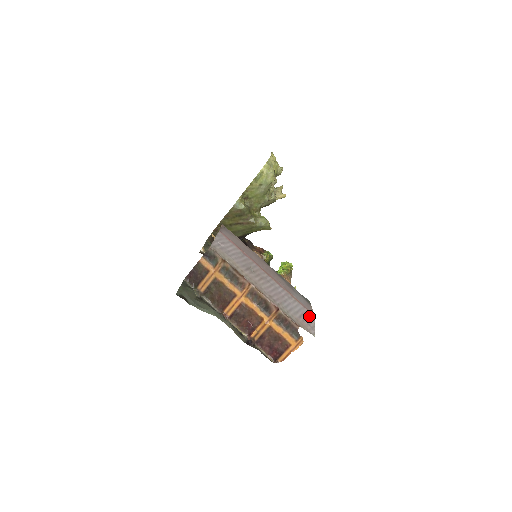
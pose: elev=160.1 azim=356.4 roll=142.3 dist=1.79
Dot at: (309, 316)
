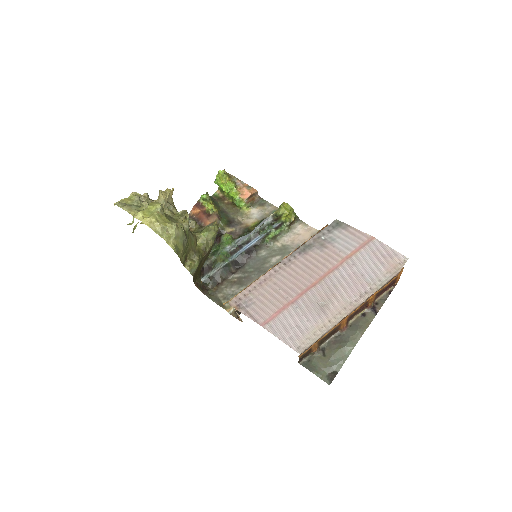
Dot at: (377, 248)
